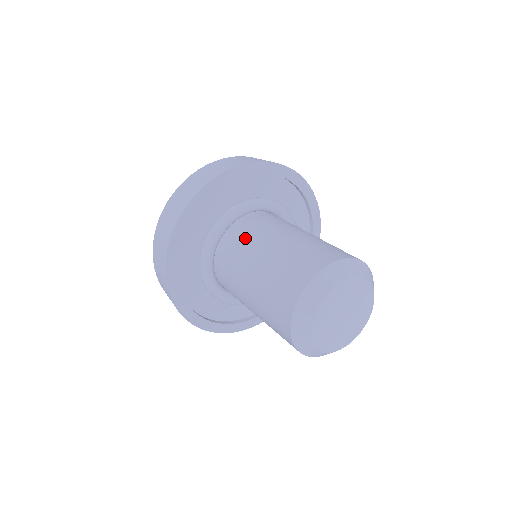
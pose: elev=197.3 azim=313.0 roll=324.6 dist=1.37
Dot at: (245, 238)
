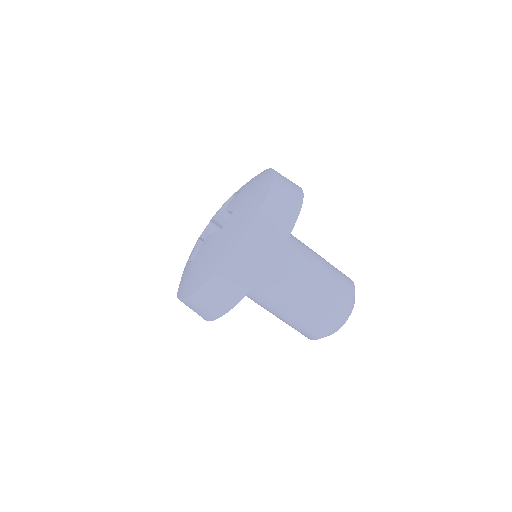
Dot at: (279, 279)
